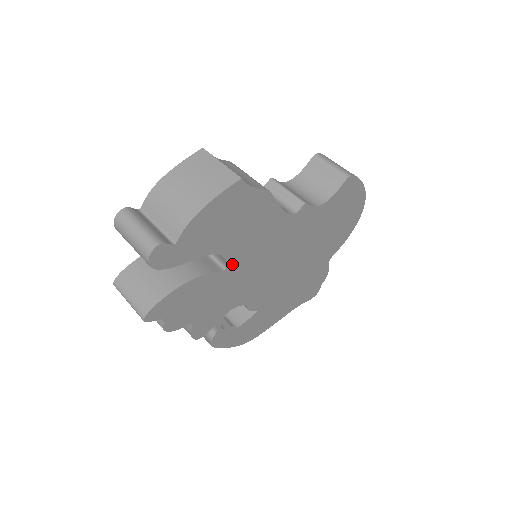
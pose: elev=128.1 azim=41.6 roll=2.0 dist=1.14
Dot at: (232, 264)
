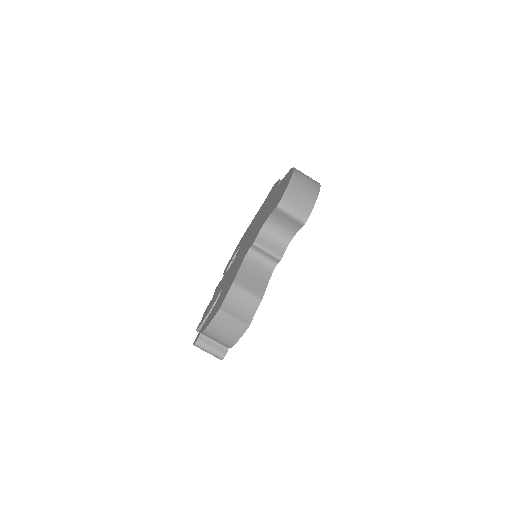
Dot at: occluded
